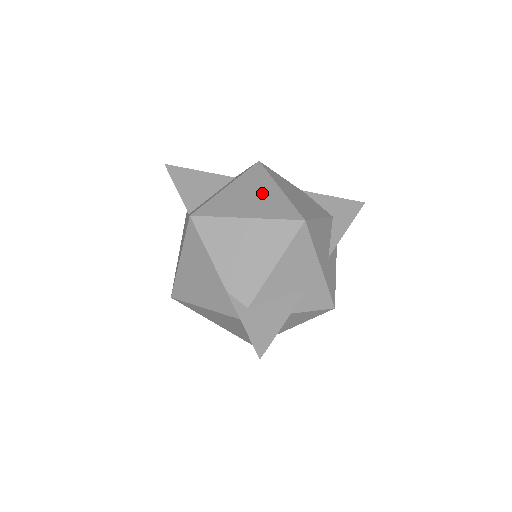
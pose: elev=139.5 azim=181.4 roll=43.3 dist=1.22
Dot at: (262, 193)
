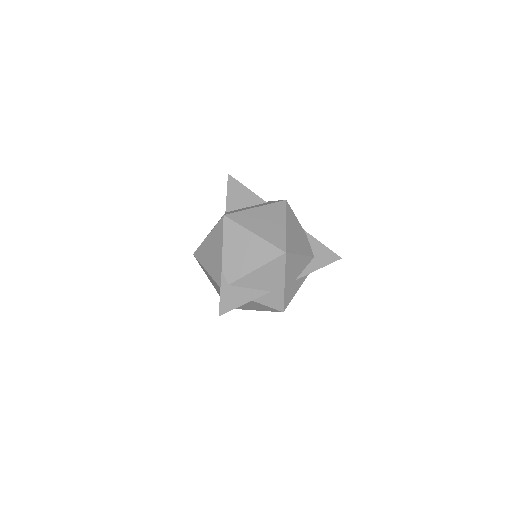
Dot at: (273, 222)
